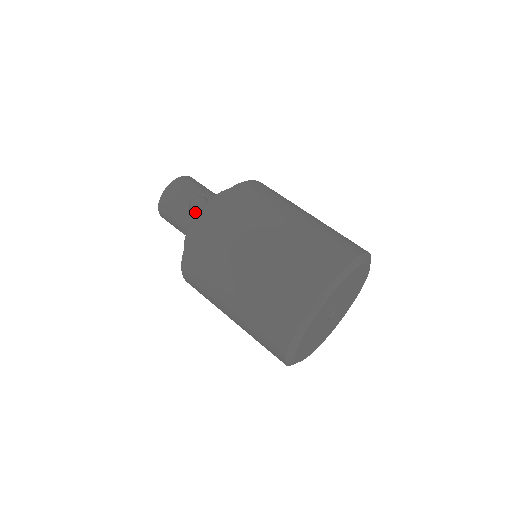
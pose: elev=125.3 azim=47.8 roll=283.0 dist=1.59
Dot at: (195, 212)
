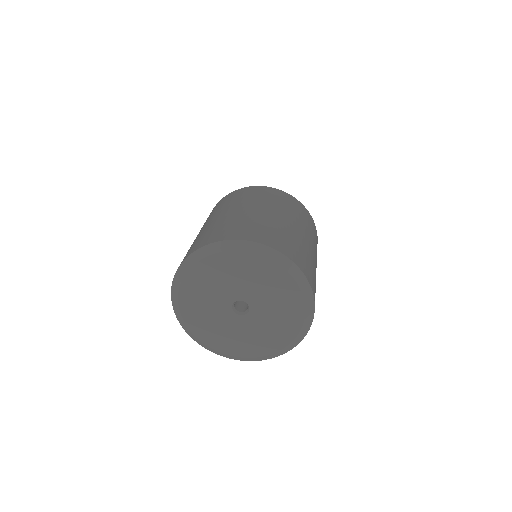
Dot at: occluded
